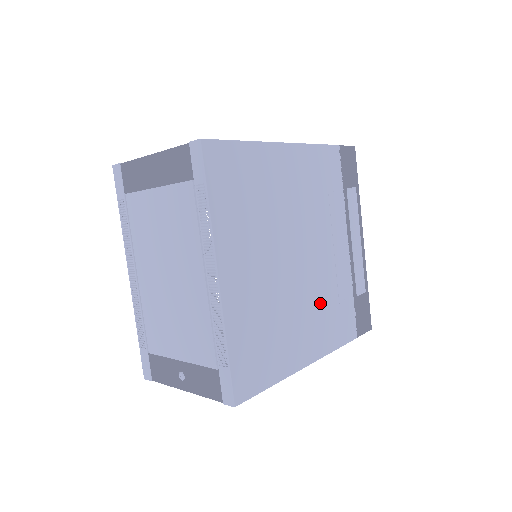
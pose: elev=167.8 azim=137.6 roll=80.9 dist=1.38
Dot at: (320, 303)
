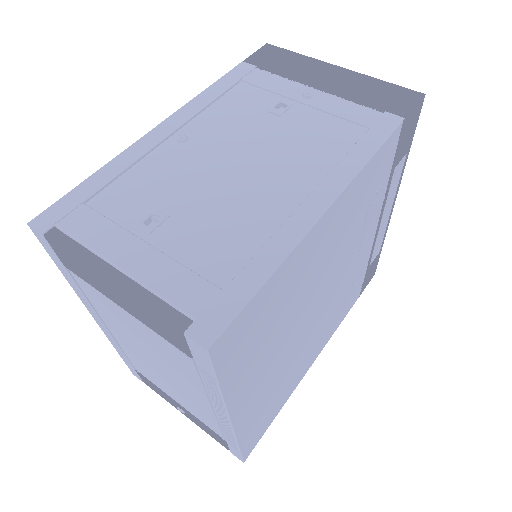
Dot at: (332, 314)
